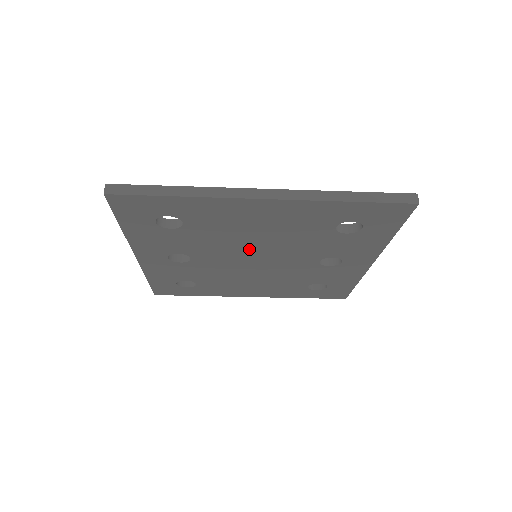
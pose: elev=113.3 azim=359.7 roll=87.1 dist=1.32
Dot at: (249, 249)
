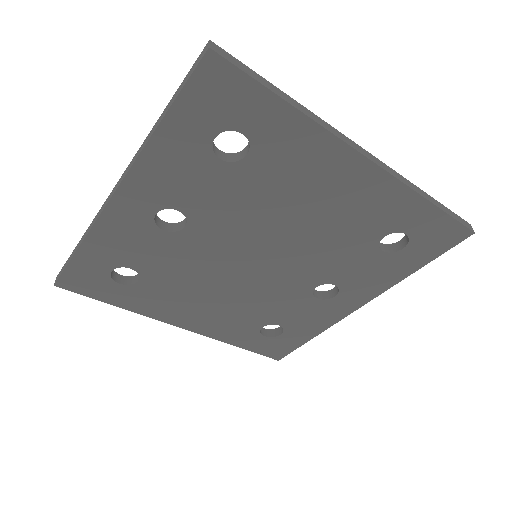
Dot at: (268, 237)
